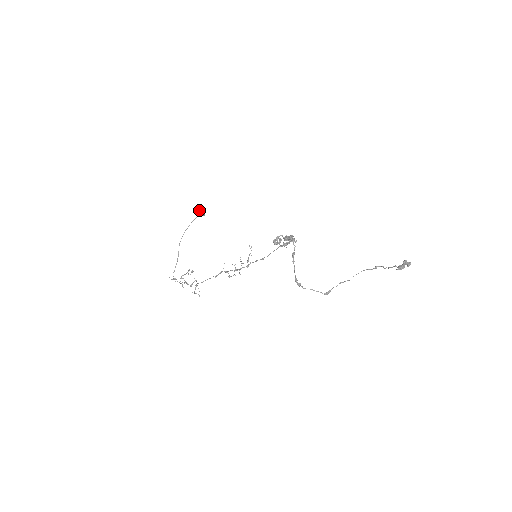
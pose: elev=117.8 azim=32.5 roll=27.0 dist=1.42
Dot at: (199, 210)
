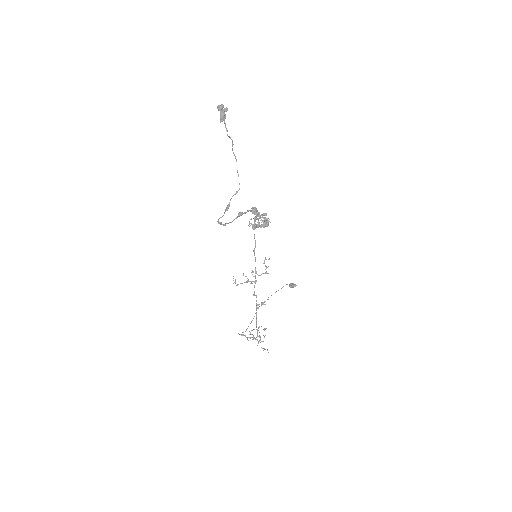
Dot at: occluded
